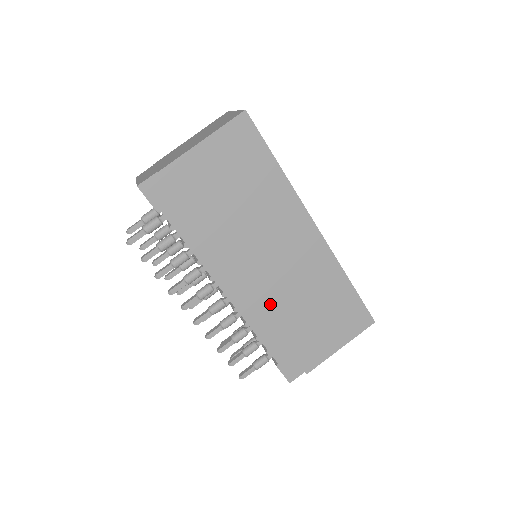
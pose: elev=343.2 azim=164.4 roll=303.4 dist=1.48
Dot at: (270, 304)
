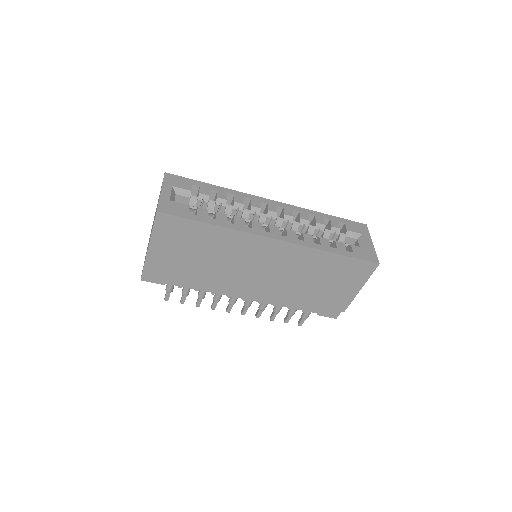
Dot at: (279, 292)
